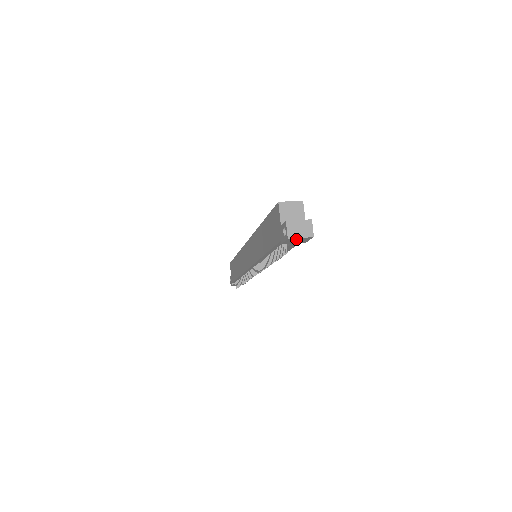
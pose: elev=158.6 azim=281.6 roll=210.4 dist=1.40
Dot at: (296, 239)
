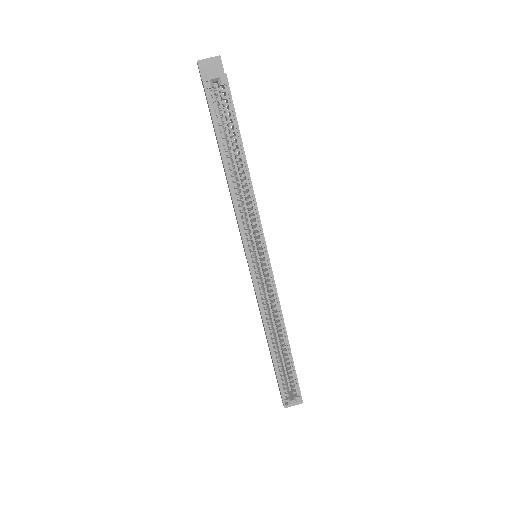
Dot at: occluded
